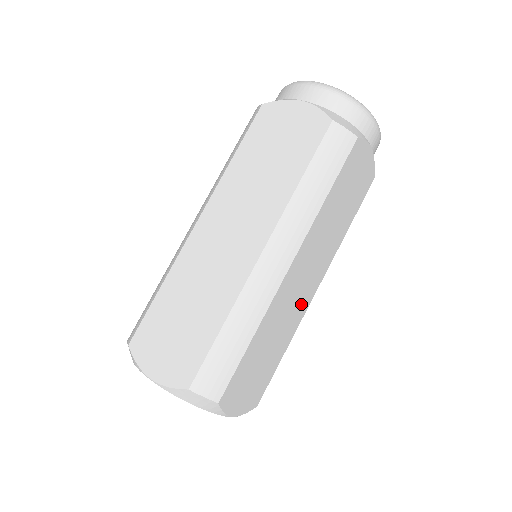
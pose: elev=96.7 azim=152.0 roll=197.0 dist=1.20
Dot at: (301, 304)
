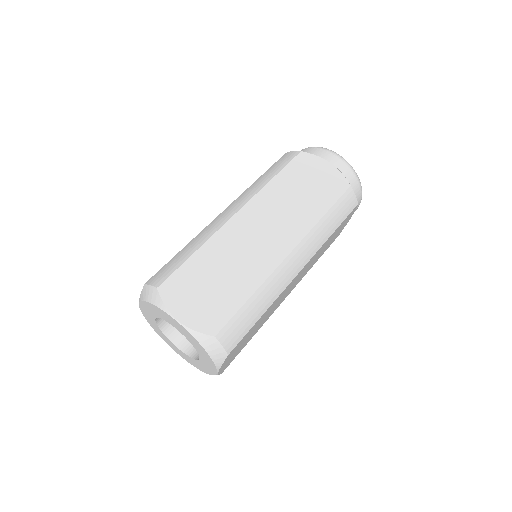
Dot at: (279, 303)
